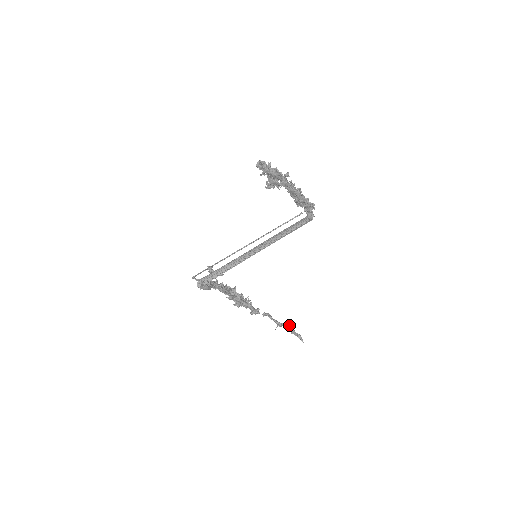
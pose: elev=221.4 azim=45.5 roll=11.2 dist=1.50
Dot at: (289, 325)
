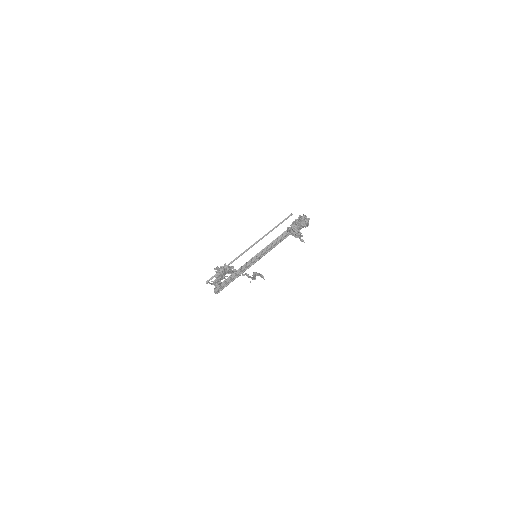
Dot at: occluded
